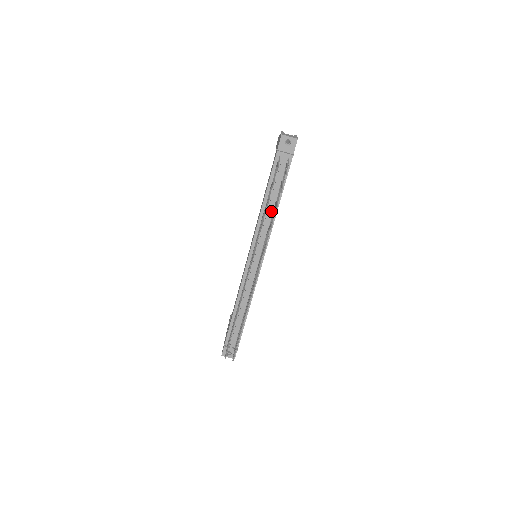
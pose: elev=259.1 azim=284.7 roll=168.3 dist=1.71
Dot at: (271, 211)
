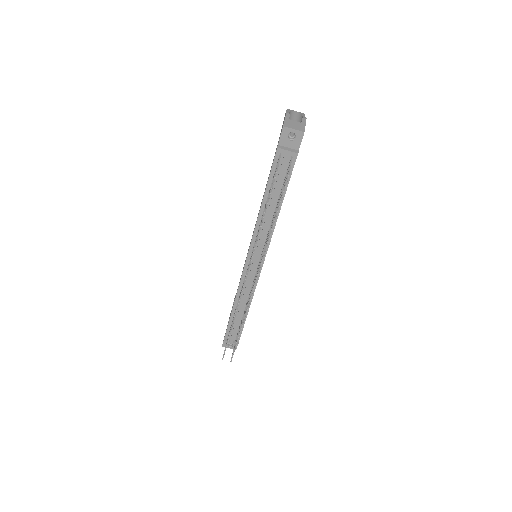
Dot at: (271, 214)
